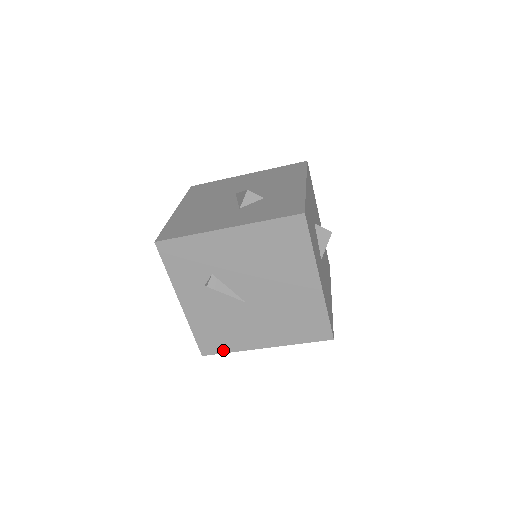
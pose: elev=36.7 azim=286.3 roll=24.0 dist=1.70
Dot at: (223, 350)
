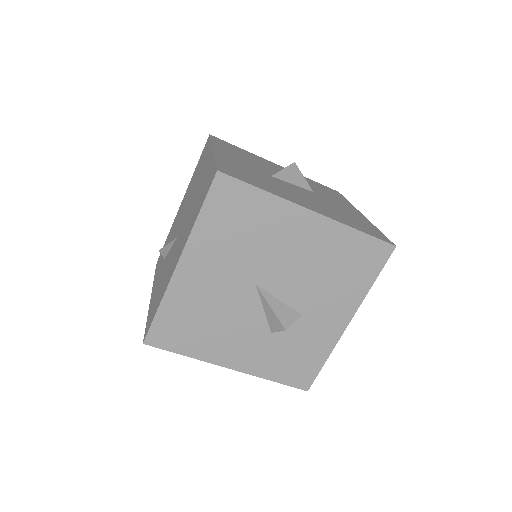
Dot at: (155, 313)
